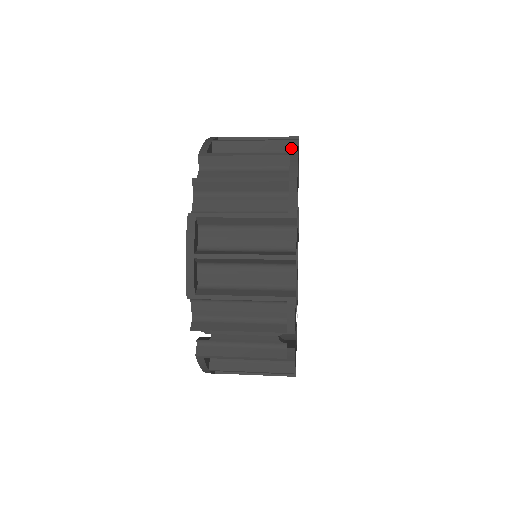
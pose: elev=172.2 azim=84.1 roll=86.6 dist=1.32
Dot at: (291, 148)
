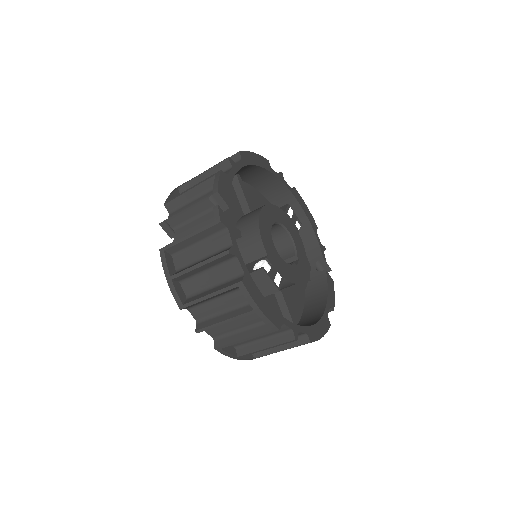
Dot at: occluded
